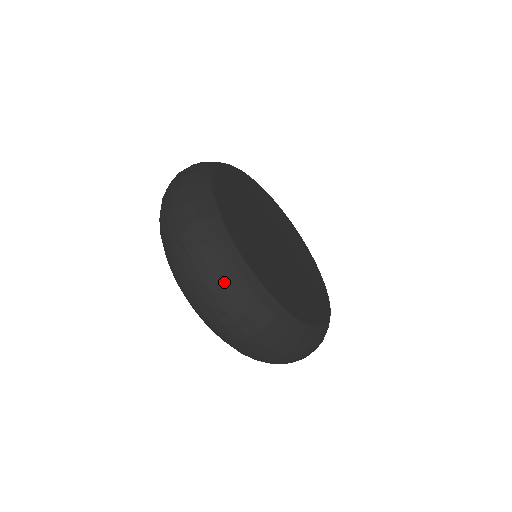
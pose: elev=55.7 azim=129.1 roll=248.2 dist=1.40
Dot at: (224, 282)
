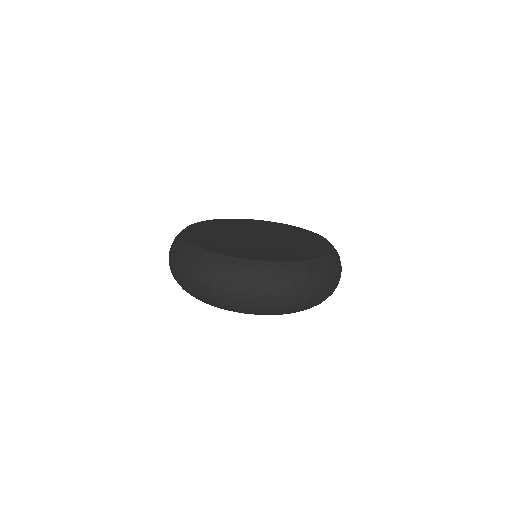
Dot at: (226, 277)
